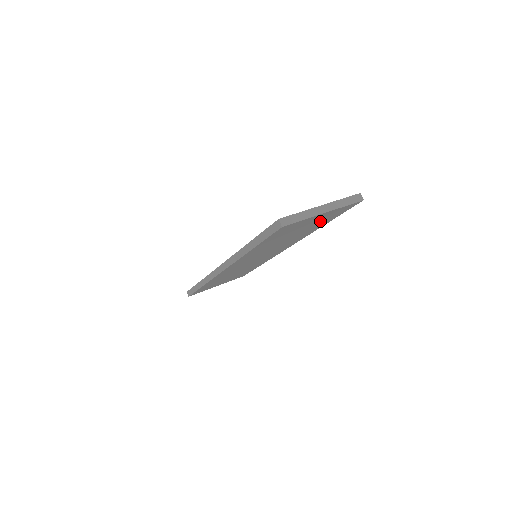
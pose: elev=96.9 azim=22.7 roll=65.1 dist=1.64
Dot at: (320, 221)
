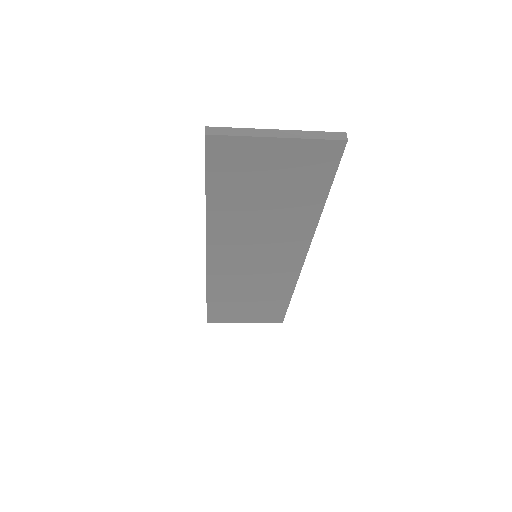
Dot at: (297, 177)
